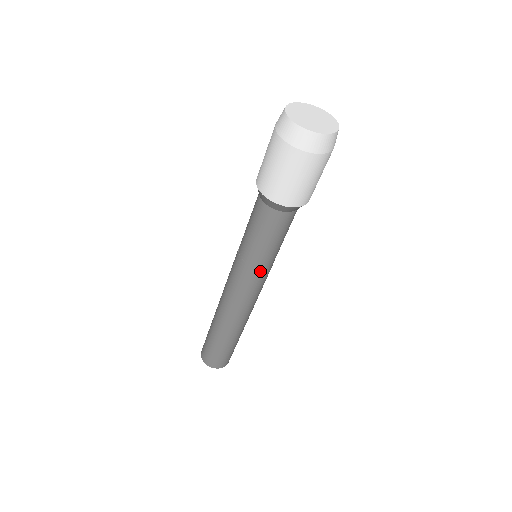
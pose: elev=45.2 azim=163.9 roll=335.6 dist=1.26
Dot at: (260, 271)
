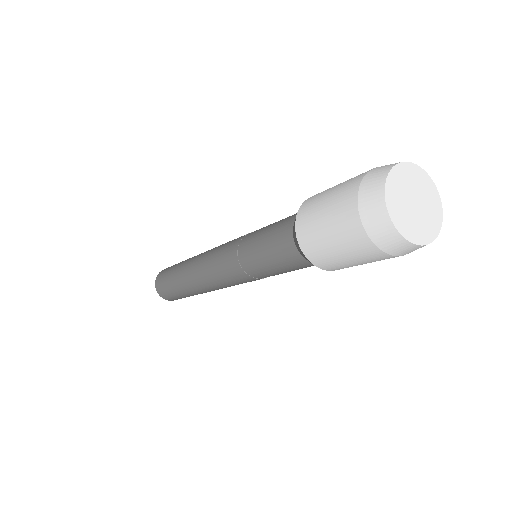
Dot at: (259, 279)
